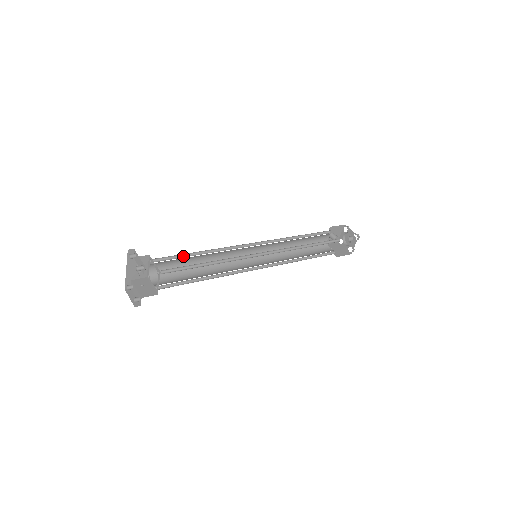
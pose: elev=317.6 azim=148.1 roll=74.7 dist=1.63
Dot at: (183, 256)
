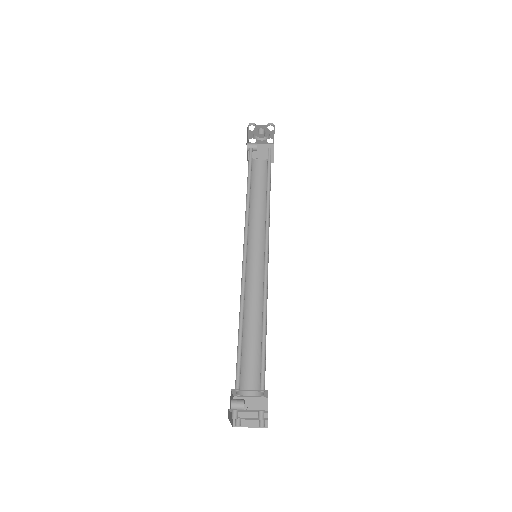
Dot at: (238, 346)
